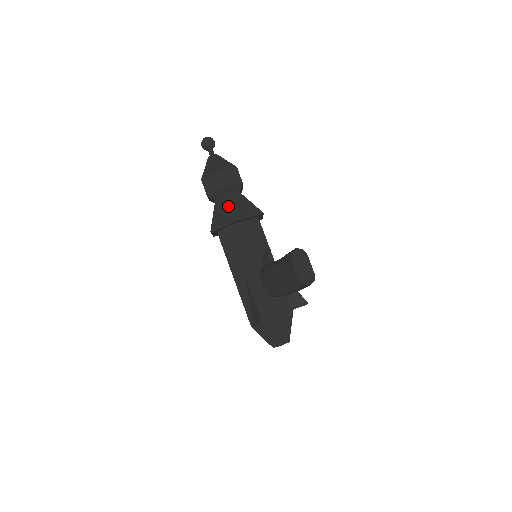
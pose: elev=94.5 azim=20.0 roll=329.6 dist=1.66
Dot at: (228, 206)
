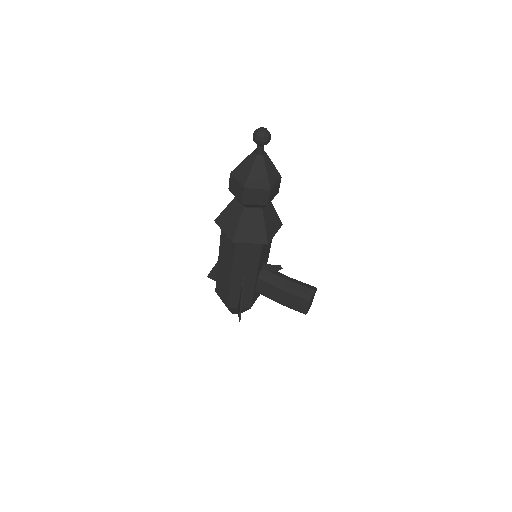
Dot at: (261, 223)
